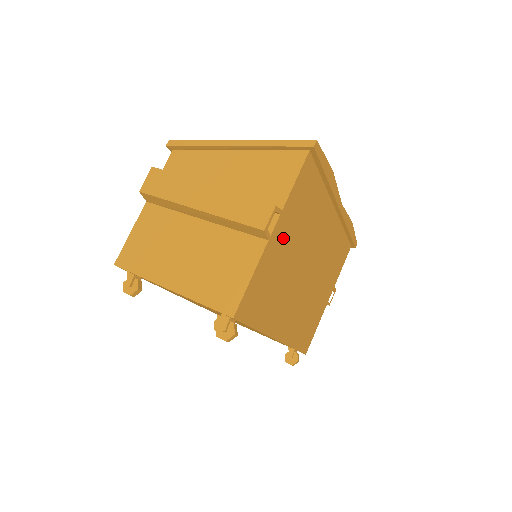
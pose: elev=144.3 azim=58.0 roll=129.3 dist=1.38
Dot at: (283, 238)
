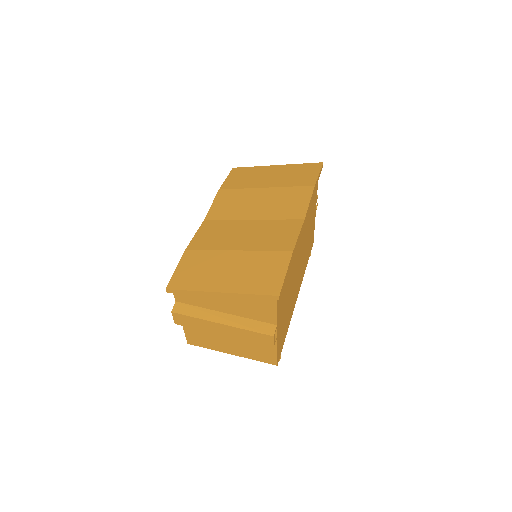
Dot at: (282, 316)
